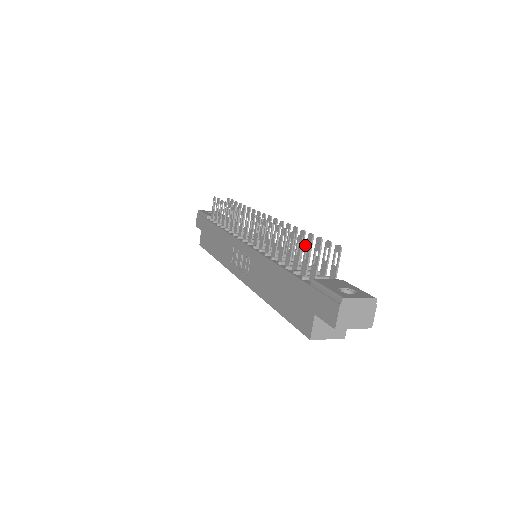
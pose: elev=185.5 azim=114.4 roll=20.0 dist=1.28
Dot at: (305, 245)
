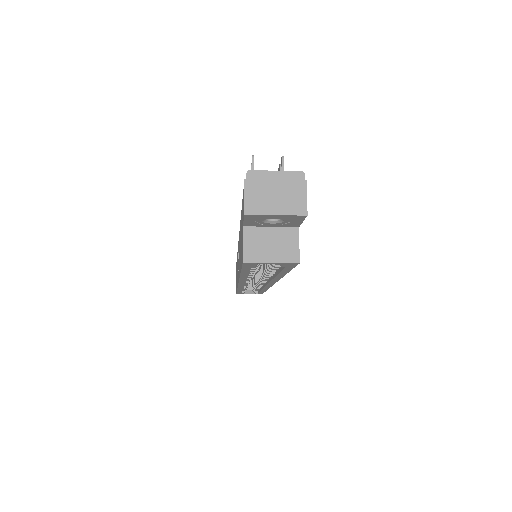
Dot at: occluded
